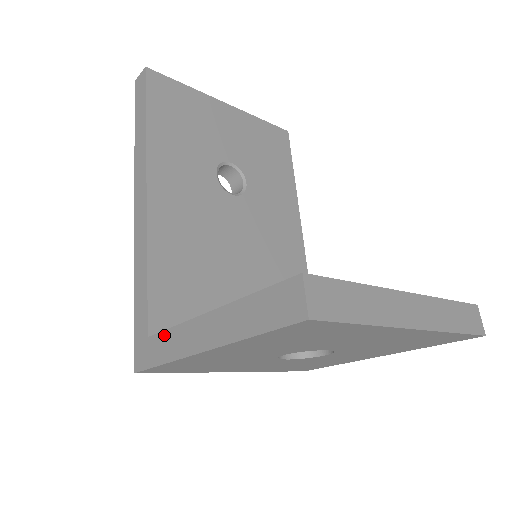
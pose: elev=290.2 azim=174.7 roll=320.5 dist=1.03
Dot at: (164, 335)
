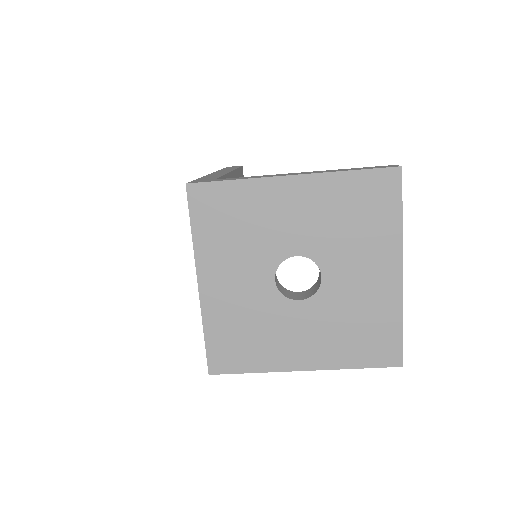
Dot at: (242, 177)
